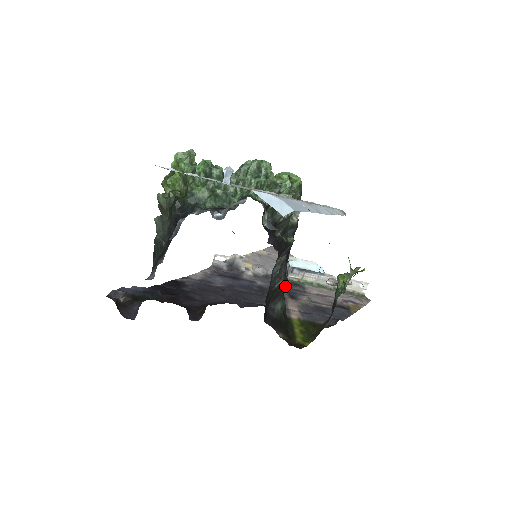
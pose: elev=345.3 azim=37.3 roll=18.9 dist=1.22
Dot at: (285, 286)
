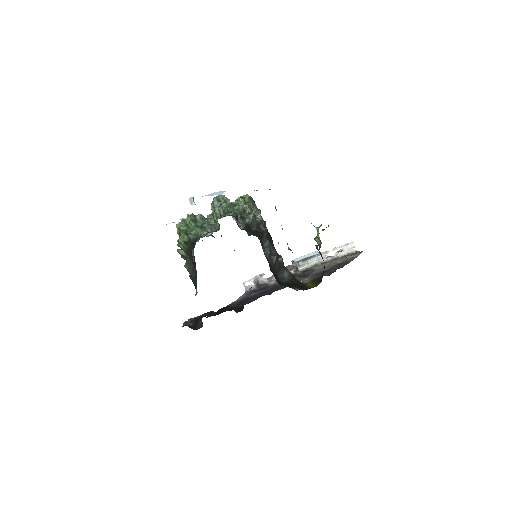
Dot at: (280, 259)
